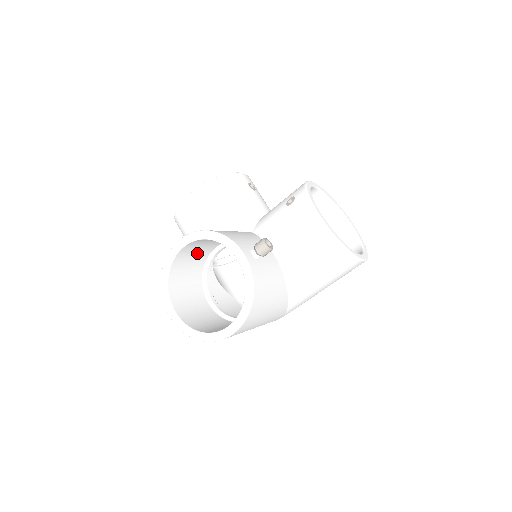
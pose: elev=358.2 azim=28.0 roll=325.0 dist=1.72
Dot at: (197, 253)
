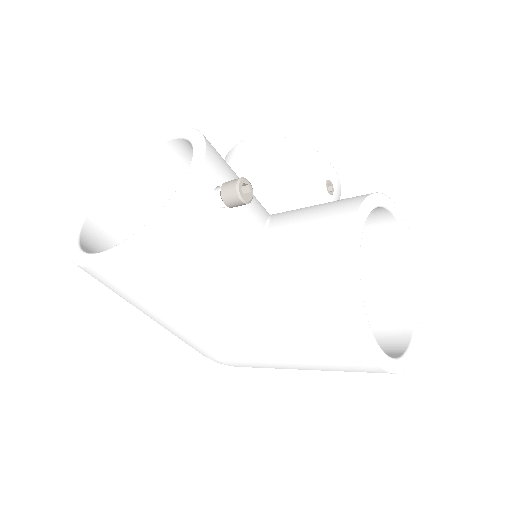
Dot at: occluded
